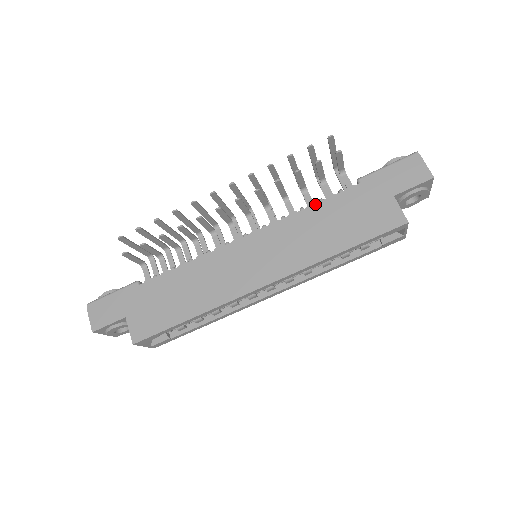
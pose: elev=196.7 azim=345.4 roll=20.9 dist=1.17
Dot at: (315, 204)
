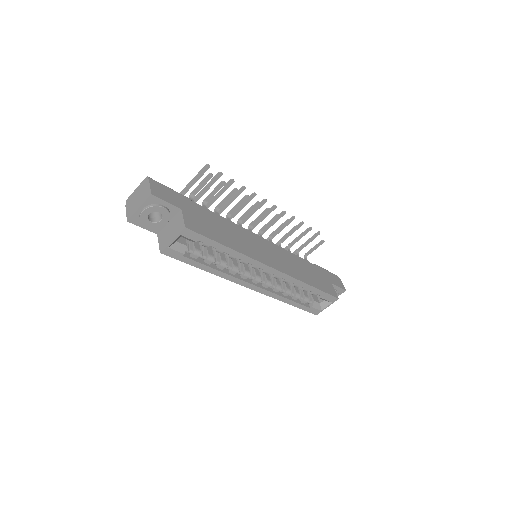
Dot at: (298, 256)
